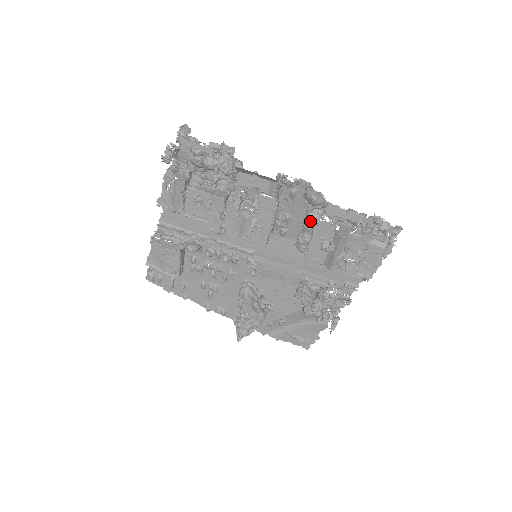
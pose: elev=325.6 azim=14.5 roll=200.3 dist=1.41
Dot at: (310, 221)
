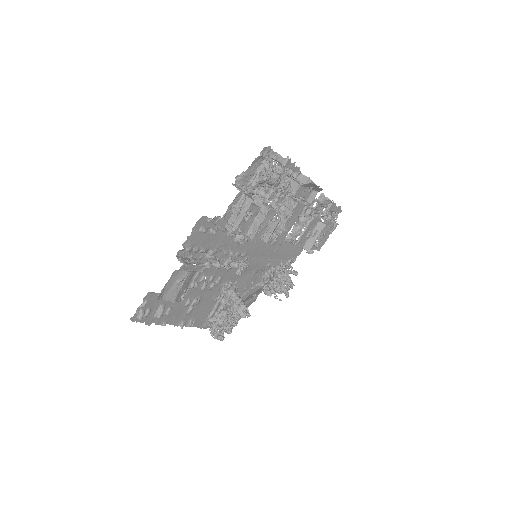
Dot at: (308, 217)
